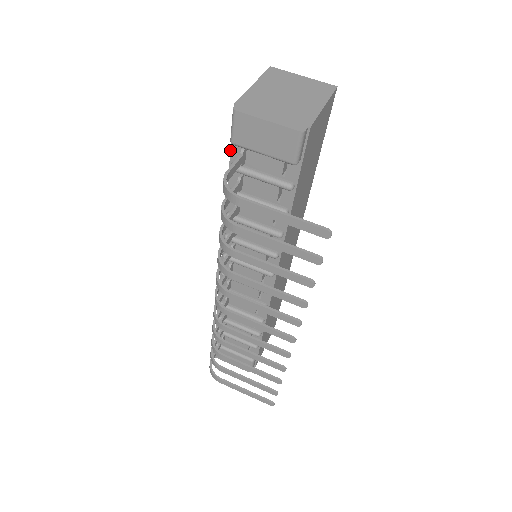
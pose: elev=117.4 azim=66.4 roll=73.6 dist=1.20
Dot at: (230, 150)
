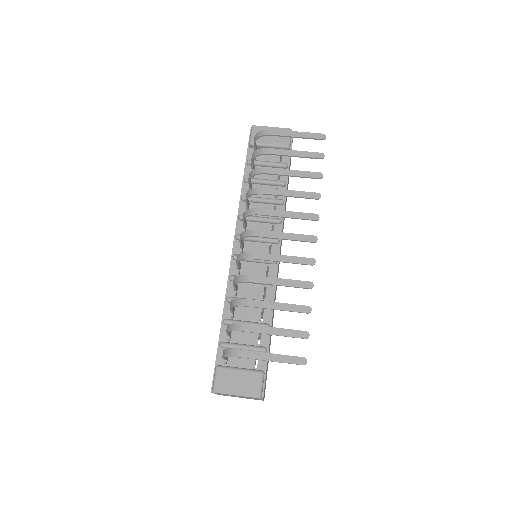
Dot at: occluded
